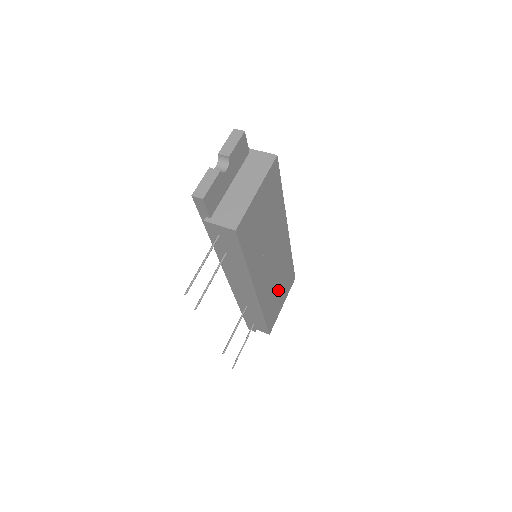
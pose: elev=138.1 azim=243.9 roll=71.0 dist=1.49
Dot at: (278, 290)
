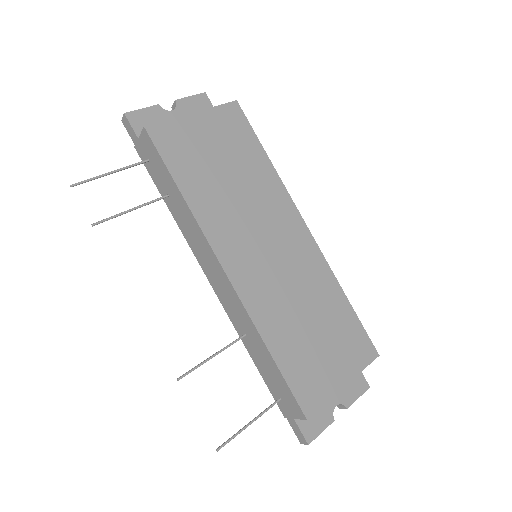
Dot at: (312, 330)
